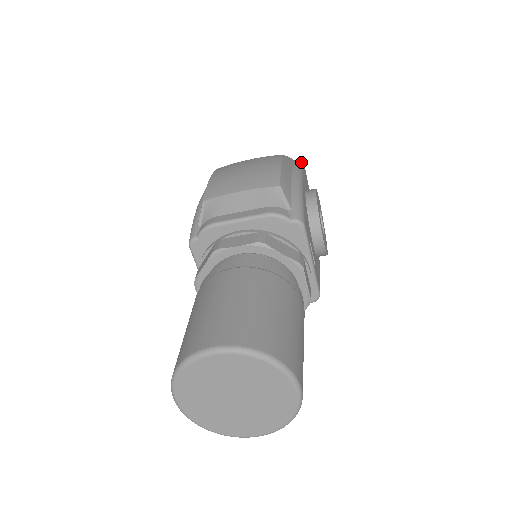
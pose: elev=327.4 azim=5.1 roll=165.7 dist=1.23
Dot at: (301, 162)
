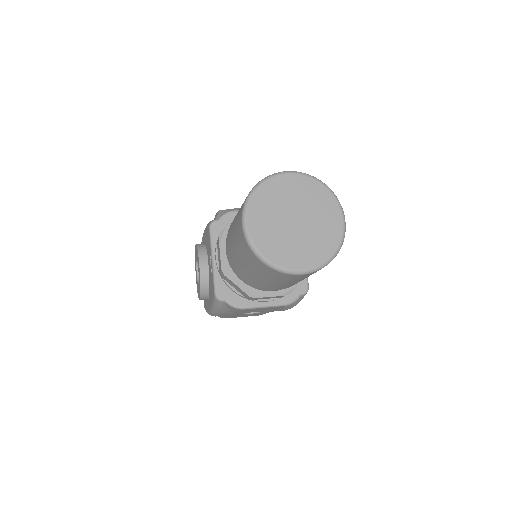
Dot at: occluded
